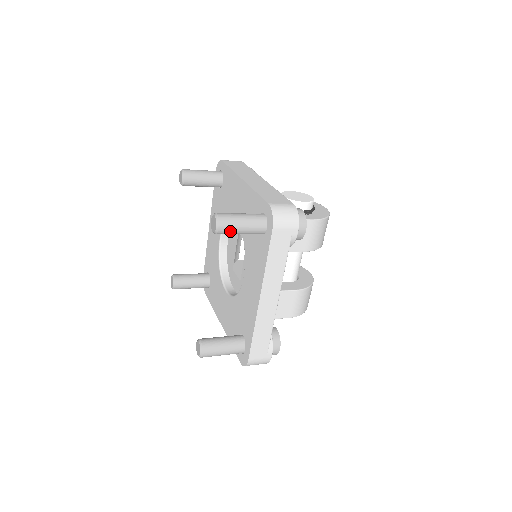
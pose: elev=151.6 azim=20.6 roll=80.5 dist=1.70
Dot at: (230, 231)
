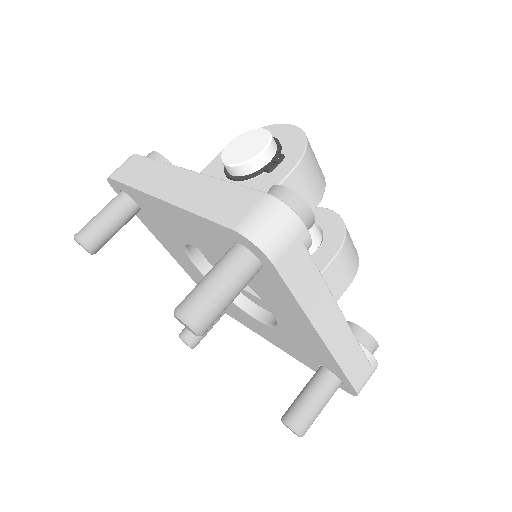
Dot at: (217, 316)
